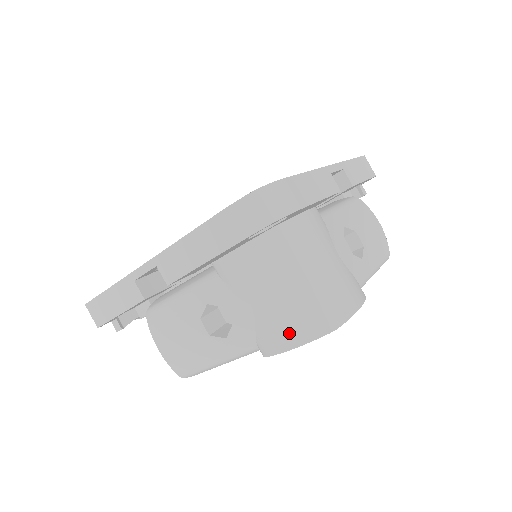
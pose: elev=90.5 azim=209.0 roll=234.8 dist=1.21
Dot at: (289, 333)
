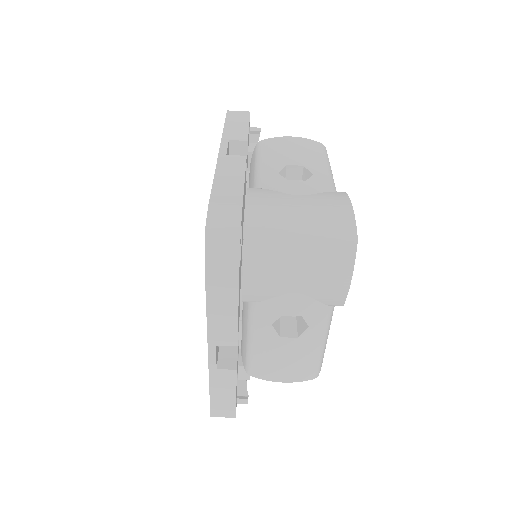
Dot at: (336, 277)
